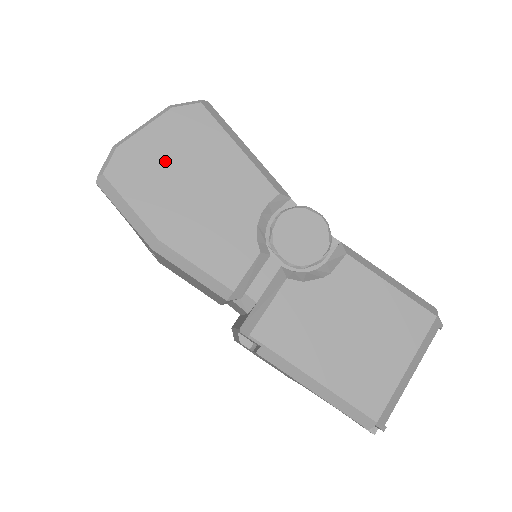
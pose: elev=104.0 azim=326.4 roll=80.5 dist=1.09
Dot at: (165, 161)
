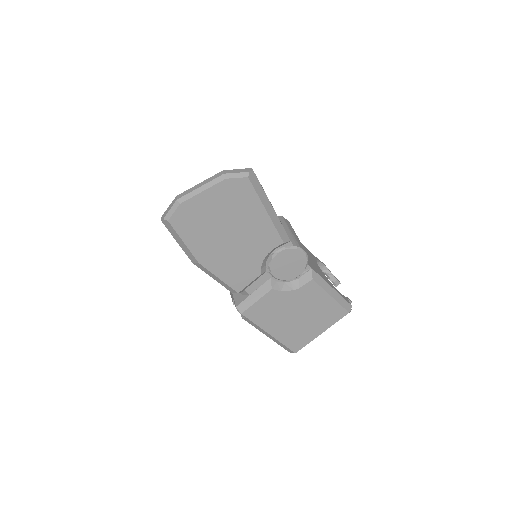
Dot at: (213, 216)
